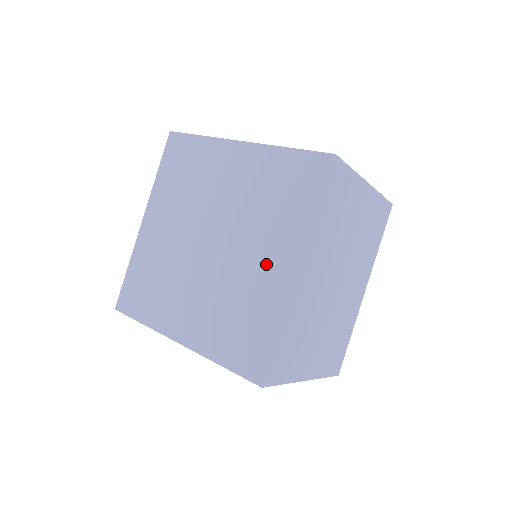
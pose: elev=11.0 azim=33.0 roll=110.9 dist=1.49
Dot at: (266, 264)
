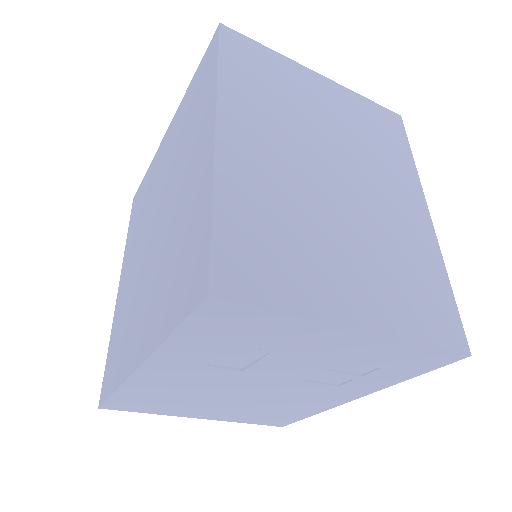
Dot at: (191, 169)
